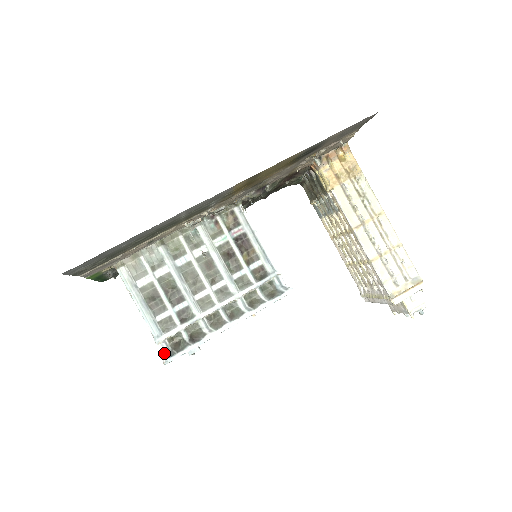
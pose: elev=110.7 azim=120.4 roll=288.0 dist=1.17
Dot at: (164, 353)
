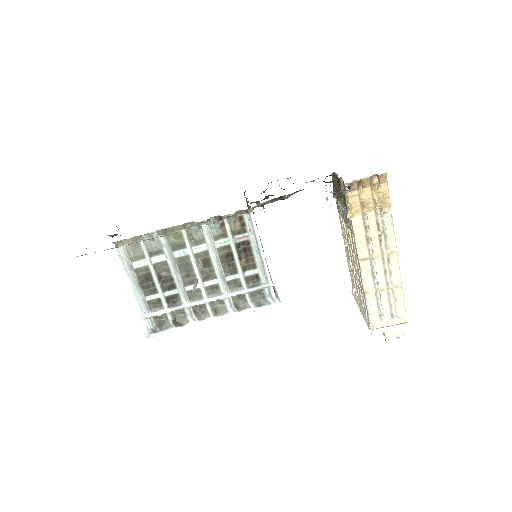
Dot at: (148, 327)
